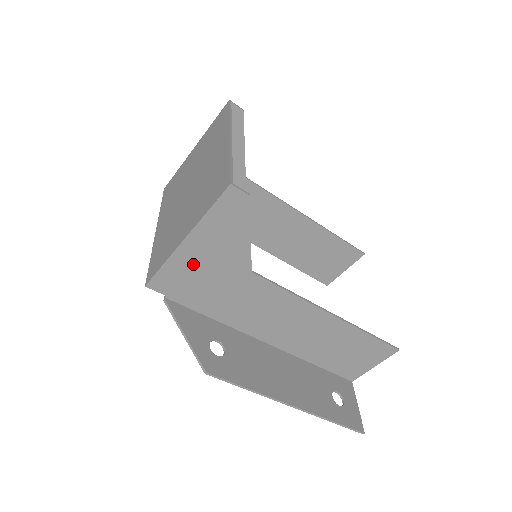
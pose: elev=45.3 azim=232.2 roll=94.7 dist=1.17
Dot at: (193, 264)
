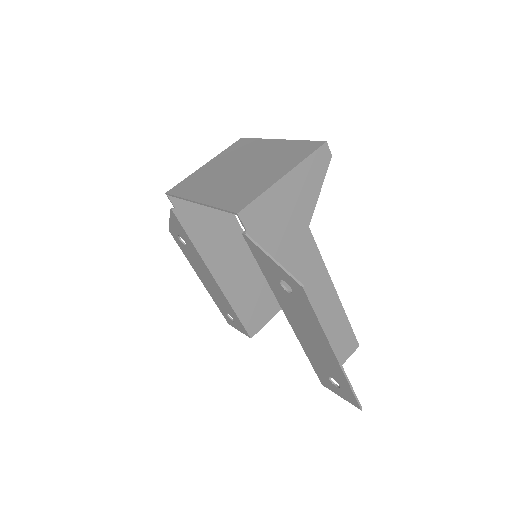
Dot at: (279, 203)
